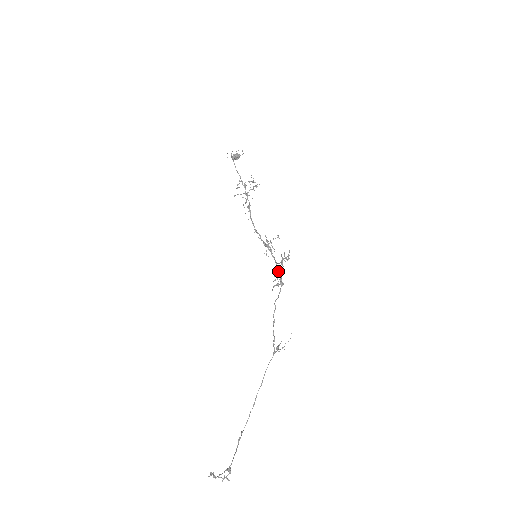
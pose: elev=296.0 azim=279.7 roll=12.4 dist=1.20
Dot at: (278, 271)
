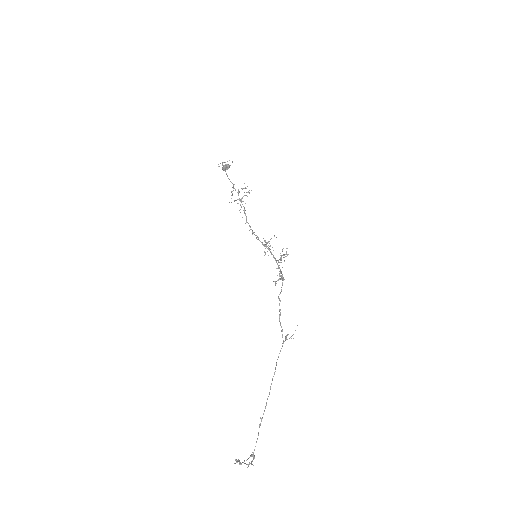
Dot at: (278, 267)
